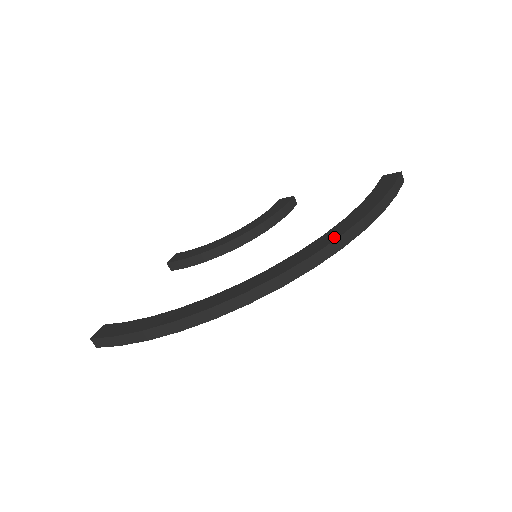
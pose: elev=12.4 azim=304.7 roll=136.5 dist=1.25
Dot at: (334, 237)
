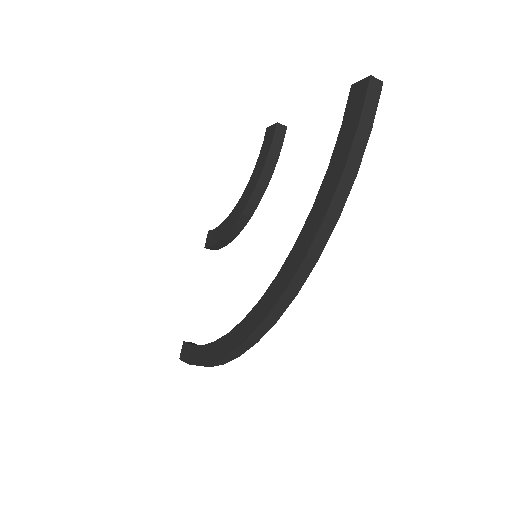
Dot at: (302, 254)
